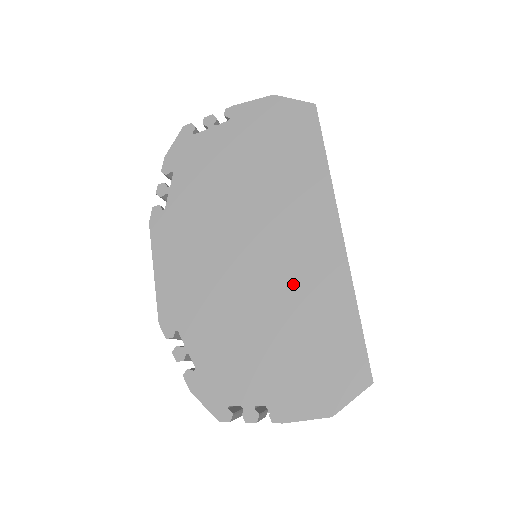
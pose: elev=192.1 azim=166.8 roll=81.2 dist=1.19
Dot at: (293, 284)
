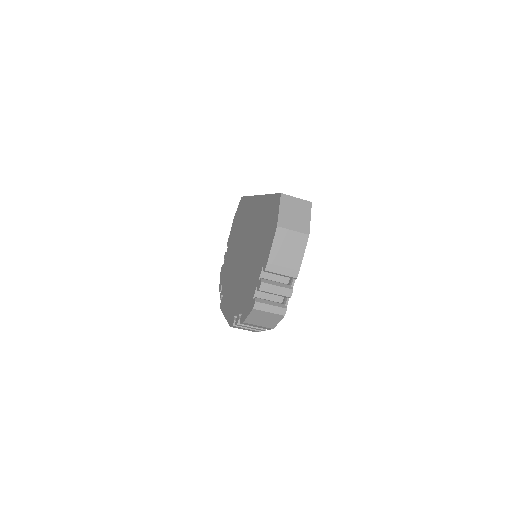
Dot at: (253, 232)
